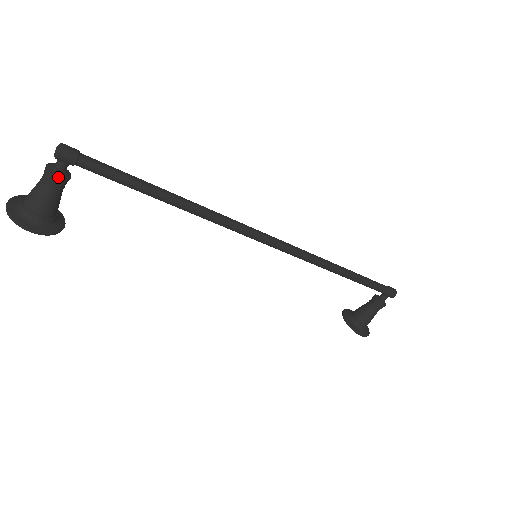
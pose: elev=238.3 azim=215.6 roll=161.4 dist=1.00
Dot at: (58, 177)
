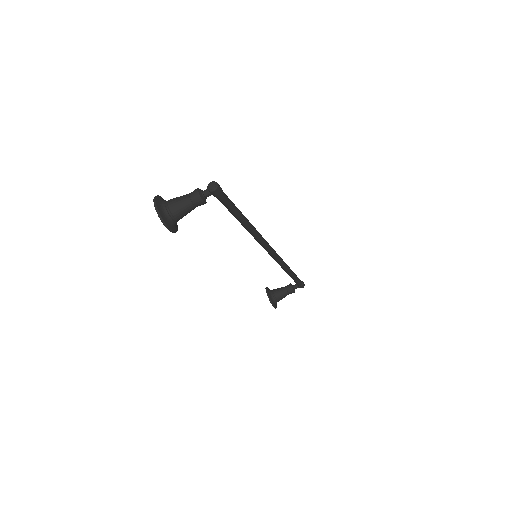
Dot at: (204, 202)
